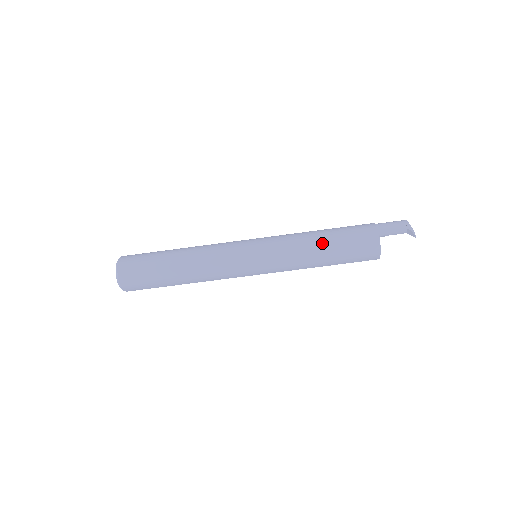
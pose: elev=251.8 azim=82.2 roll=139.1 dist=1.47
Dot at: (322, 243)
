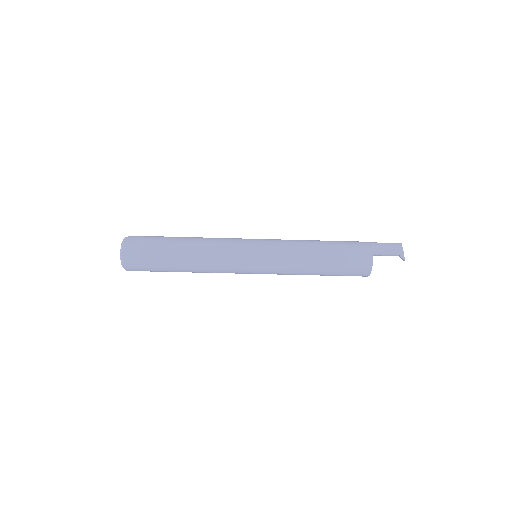
Dot at: (320, 266)
